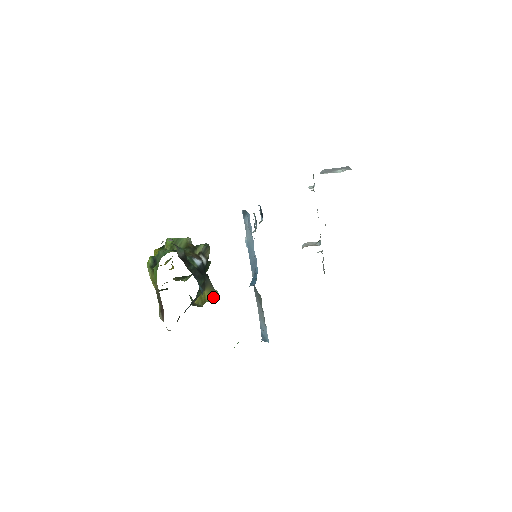
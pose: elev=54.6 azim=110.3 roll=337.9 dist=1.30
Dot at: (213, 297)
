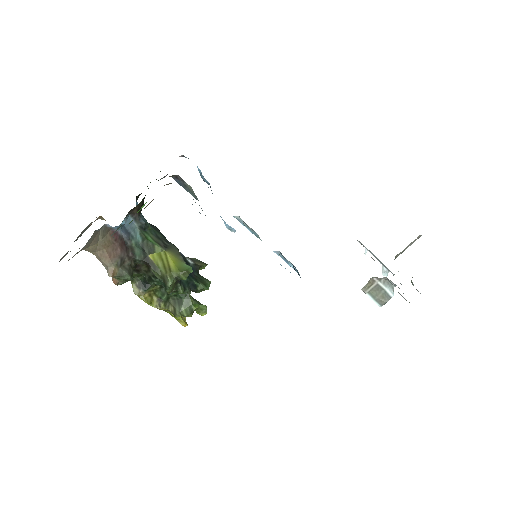
Dot at: (183, 270)
